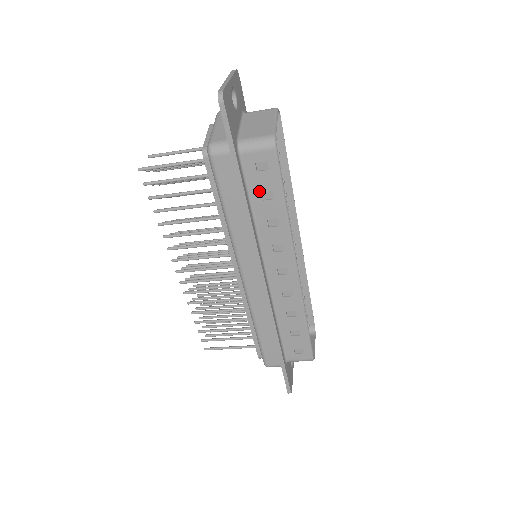
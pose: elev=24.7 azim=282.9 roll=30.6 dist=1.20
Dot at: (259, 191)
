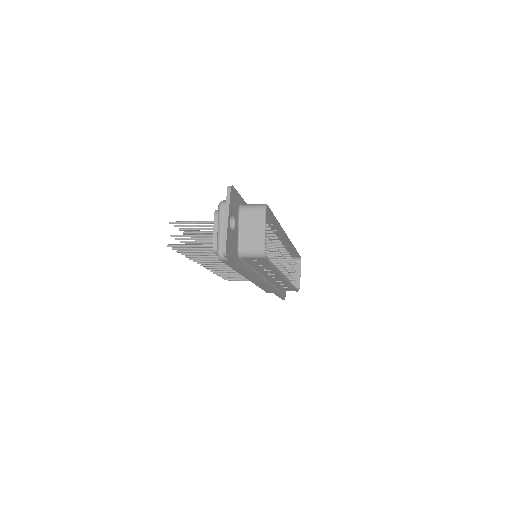
Dot at: (256, 264)
